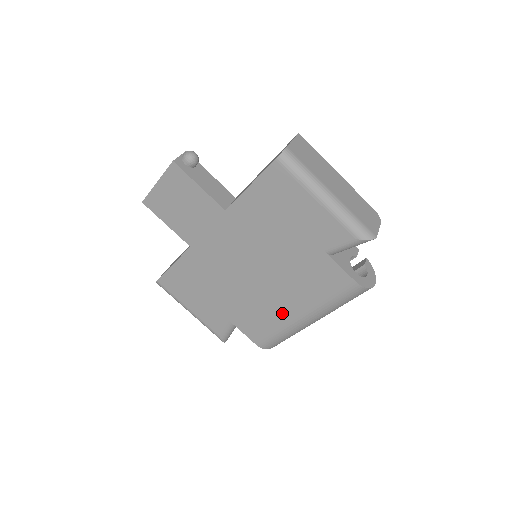
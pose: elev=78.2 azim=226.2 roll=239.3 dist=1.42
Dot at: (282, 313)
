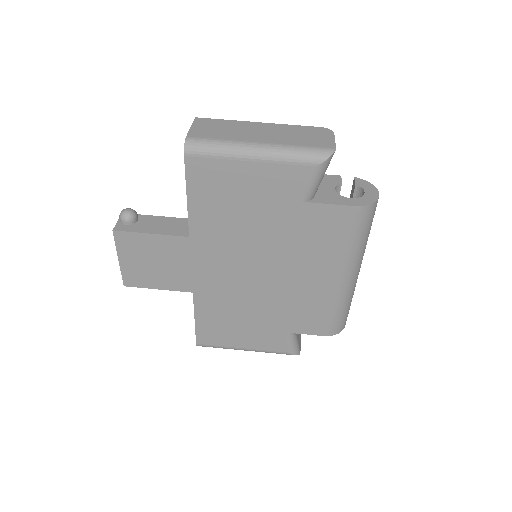
Dot at: (319, 289)
